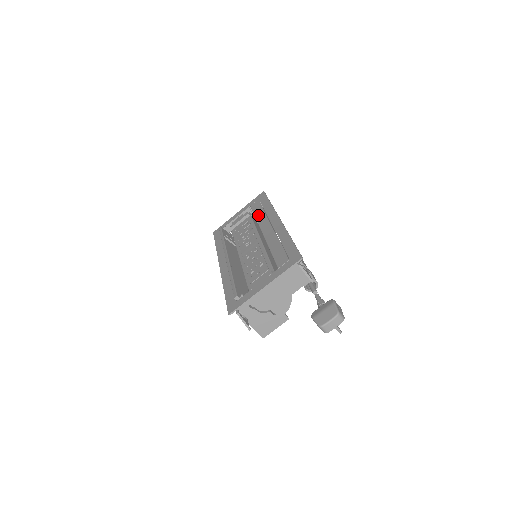
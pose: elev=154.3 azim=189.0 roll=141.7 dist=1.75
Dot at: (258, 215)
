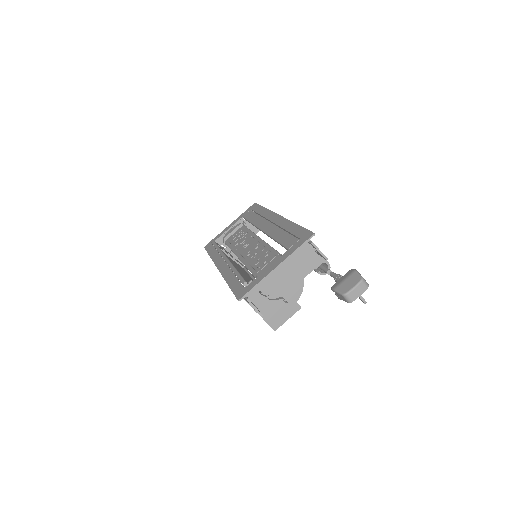
Dot at: (253, 220)
